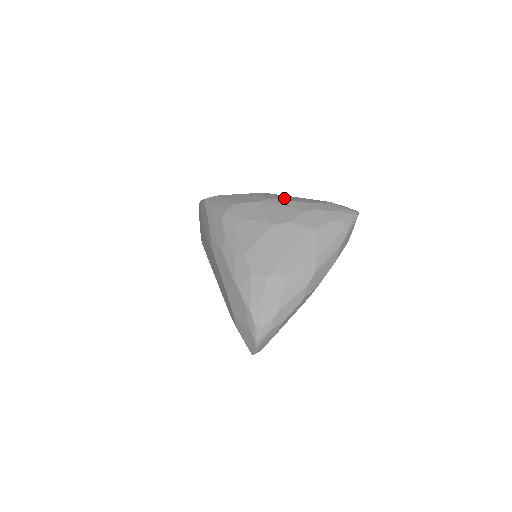
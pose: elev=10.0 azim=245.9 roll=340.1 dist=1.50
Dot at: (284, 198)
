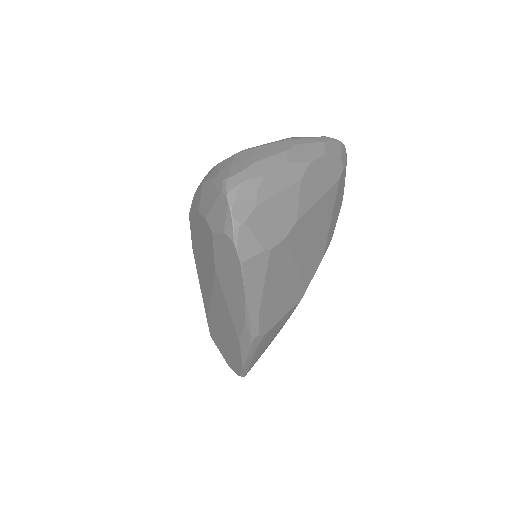
Dot at: occluded
